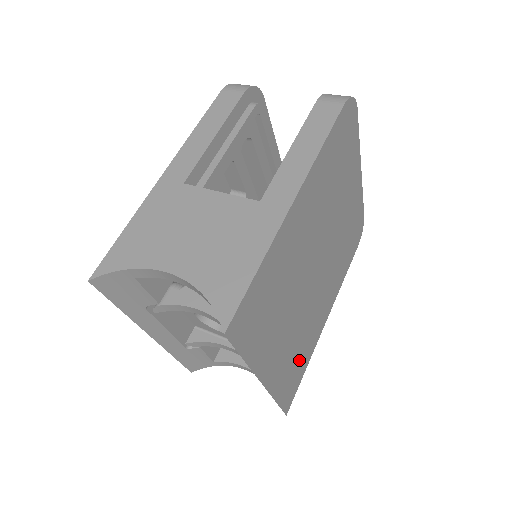
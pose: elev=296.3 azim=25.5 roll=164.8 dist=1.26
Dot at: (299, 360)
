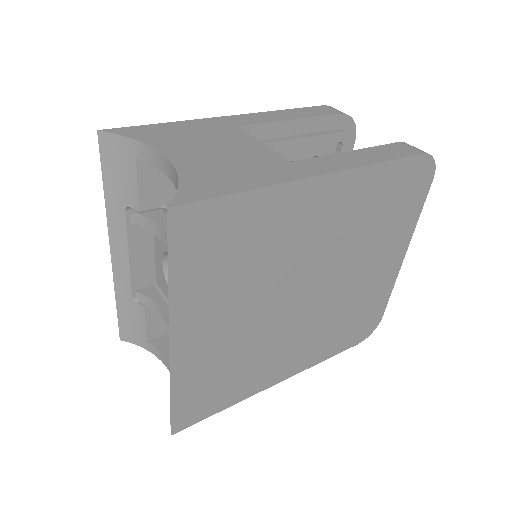
Dot at: (225, 383)
